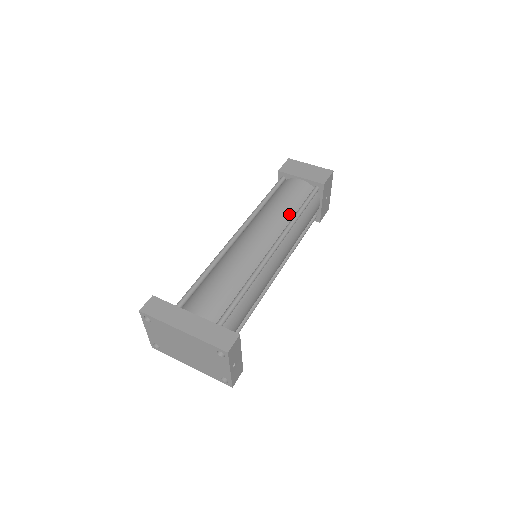
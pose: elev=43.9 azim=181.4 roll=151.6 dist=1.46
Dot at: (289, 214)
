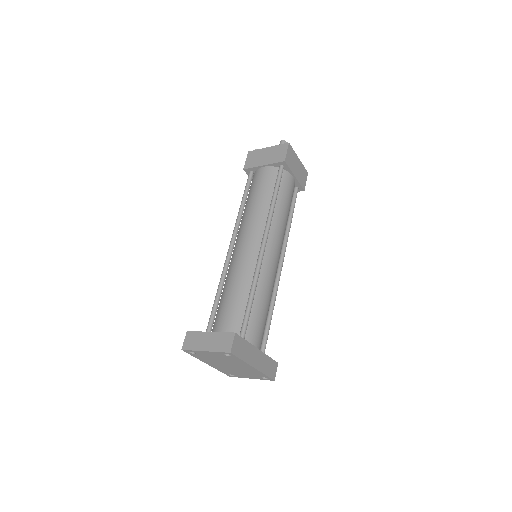
Dot at: occluded
